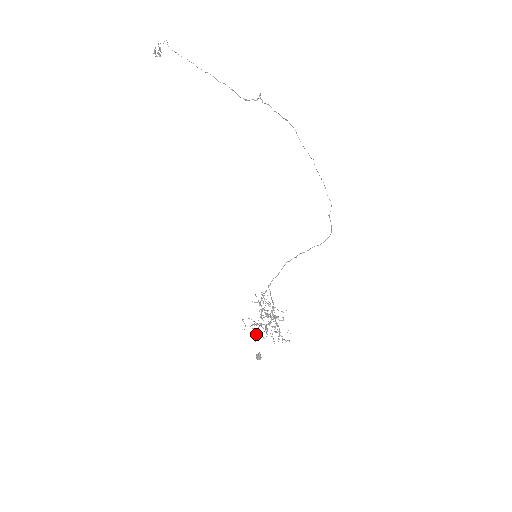
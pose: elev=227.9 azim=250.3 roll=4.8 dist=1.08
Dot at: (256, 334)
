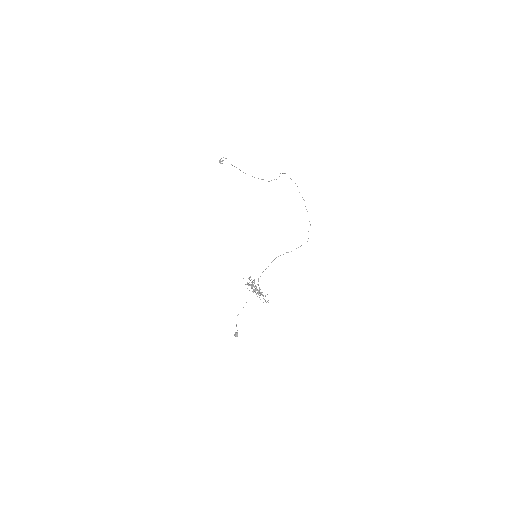
Dot at: occluded
